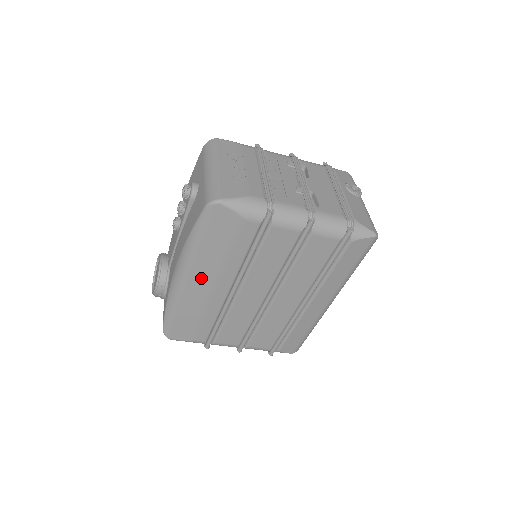
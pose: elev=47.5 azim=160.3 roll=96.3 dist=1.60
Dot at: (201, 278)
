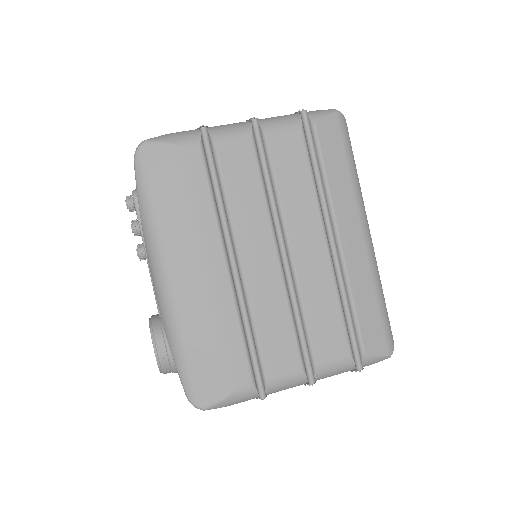
Dot at: (183, 263)
